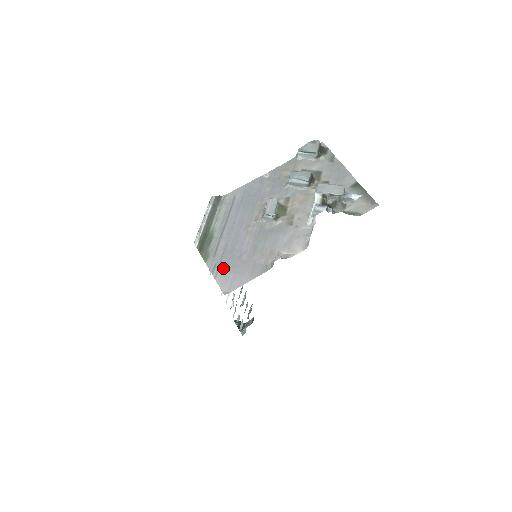
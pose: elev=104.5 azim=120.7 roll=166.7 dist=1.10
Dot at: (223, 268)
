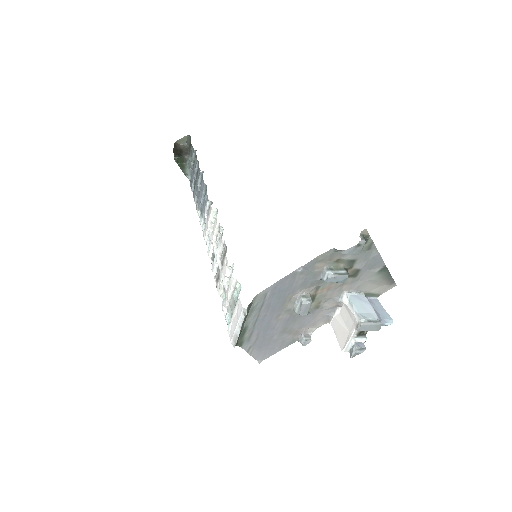
Dot at: (257, 348)
